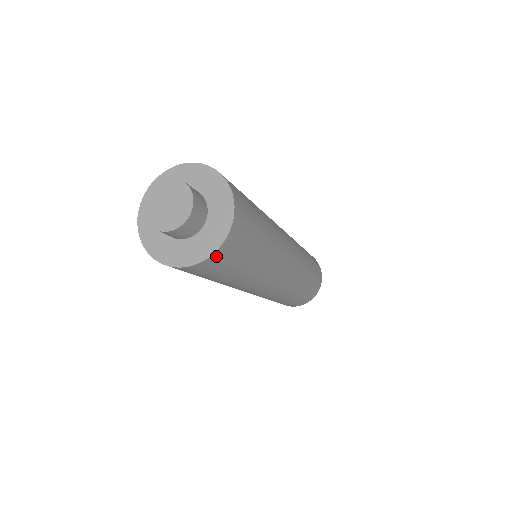
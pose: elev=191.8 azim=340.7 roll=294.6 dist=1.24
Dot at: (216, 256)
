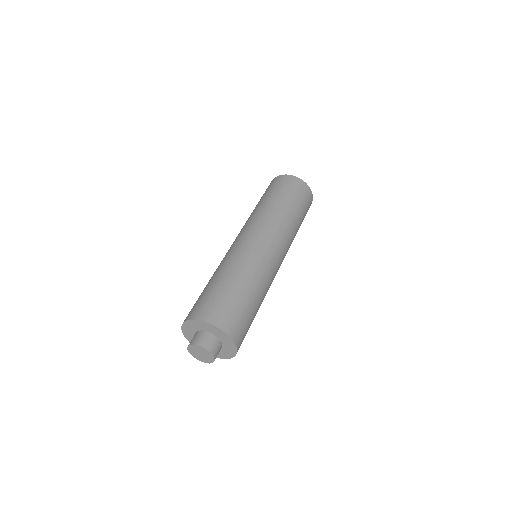
Dot at: occluded
